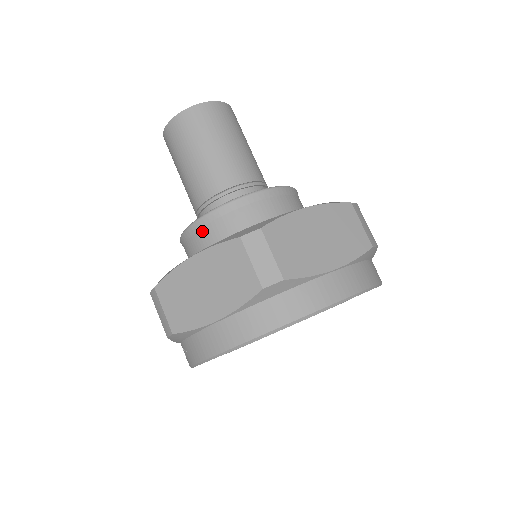
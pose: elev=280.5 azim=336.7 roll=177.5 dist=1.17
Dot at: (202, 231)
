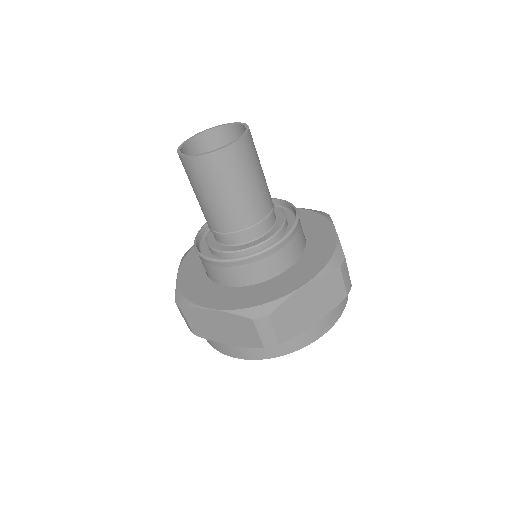
Dot at: occluded
